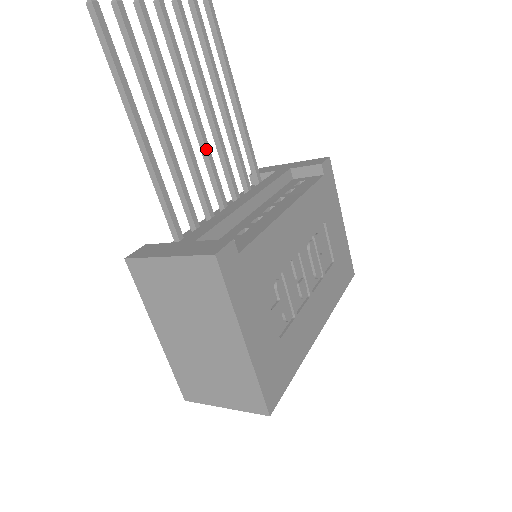
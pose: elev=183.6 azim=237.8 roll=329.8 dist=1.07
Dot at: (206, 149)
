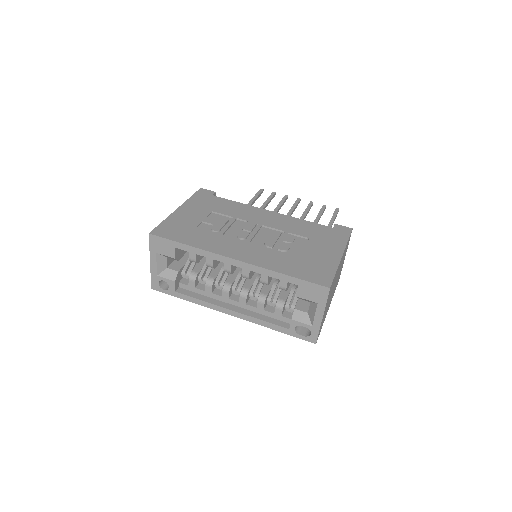
Dot at: occluded
